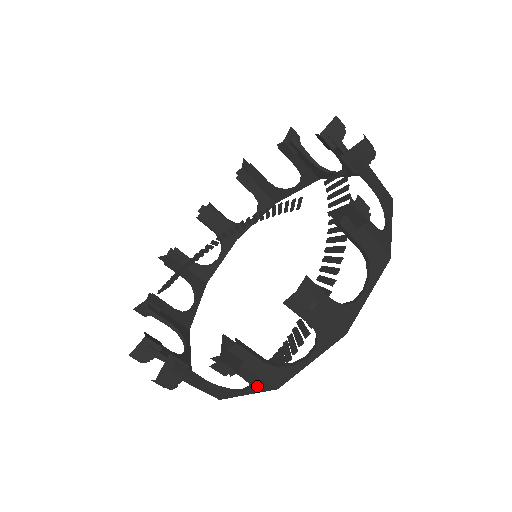
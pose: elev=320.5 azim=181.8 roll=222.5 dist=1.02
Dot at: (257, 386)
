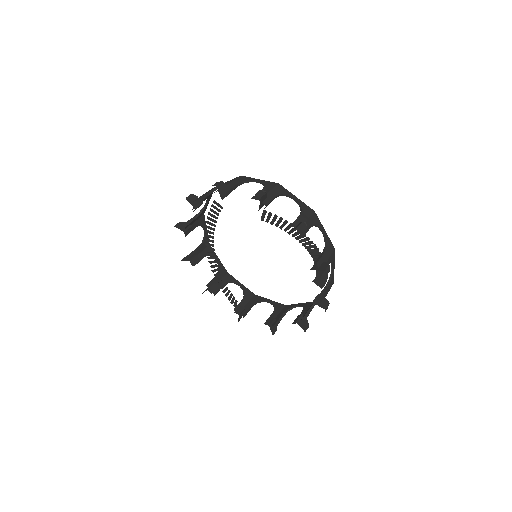
Dot at: occluded
